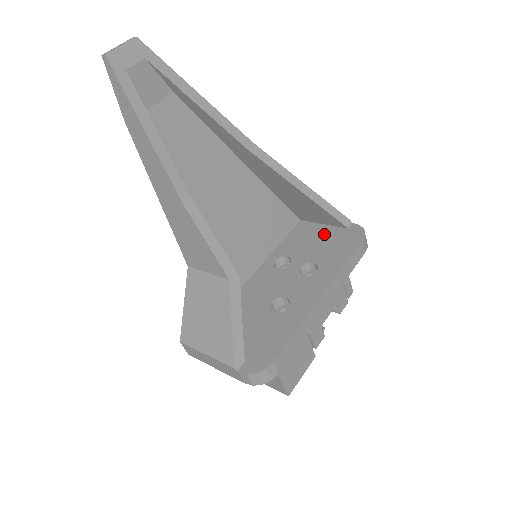
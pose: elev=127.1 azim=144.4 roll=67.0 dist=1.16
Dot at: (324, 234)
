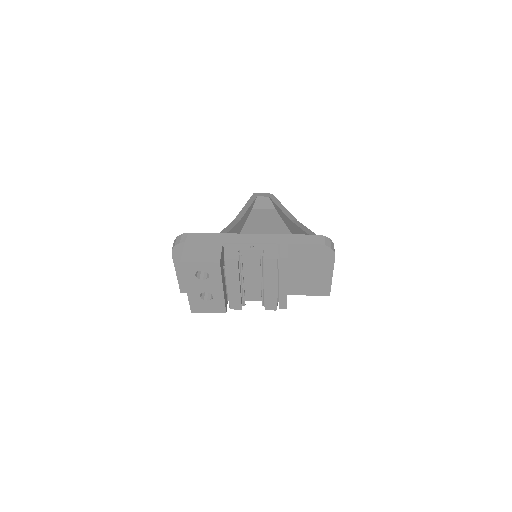
Dot at: occluded
